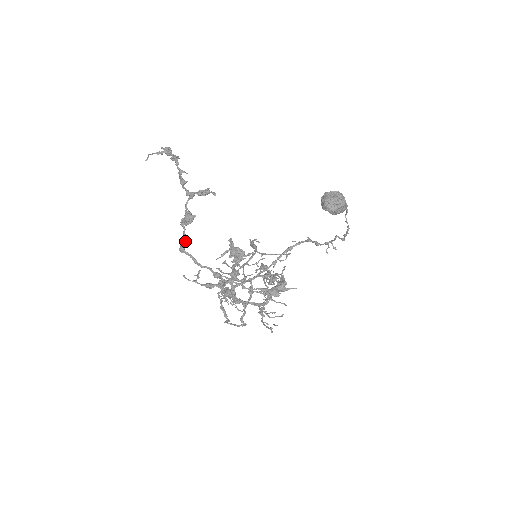
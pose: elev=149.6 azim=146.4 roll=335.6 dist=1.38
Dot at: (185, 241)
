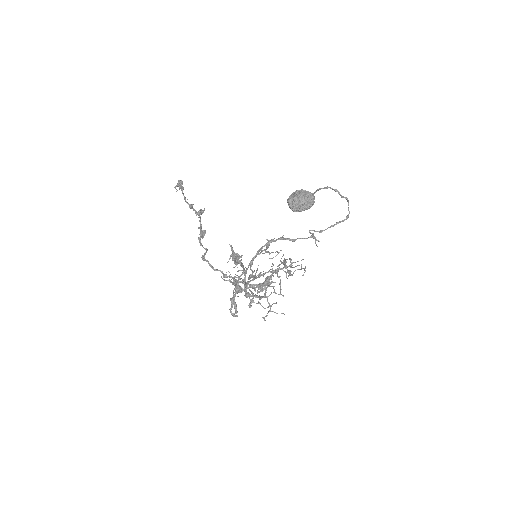
Dot at: (207, 250)
